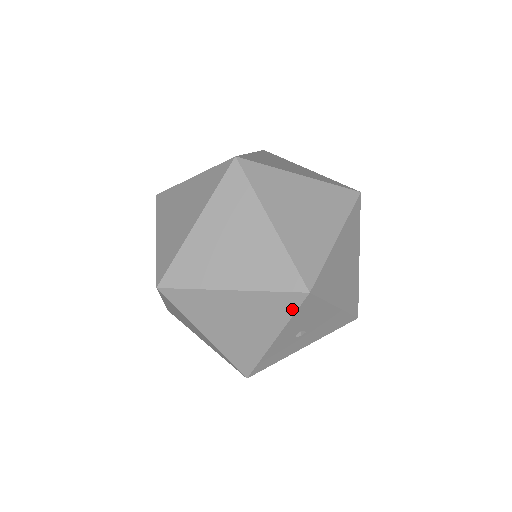
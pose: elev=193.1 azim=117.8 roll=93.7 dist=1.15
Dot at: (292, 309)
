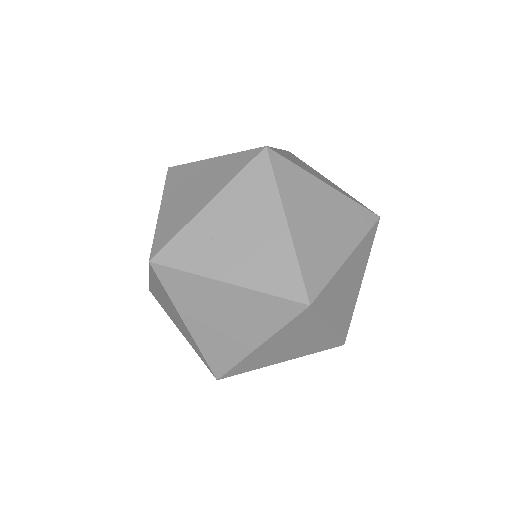
Dot at: occluded
